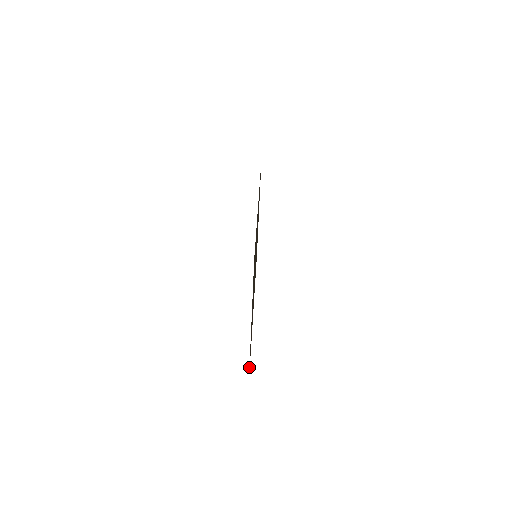
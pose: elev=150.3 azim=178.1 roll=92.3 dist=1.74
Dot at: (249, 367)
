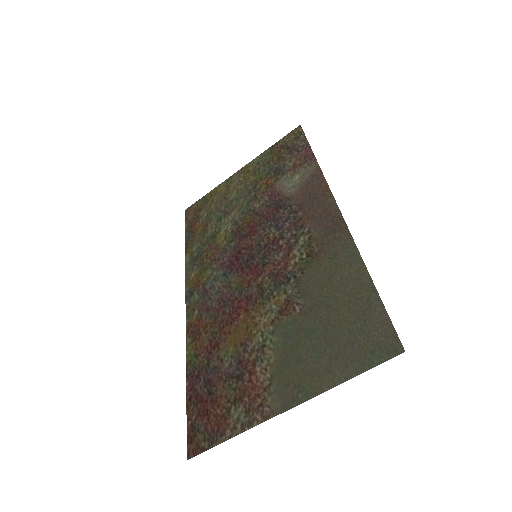
Dot at: (212, 444)
